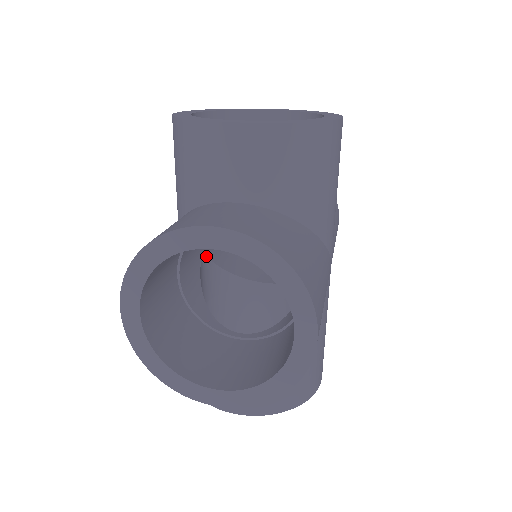
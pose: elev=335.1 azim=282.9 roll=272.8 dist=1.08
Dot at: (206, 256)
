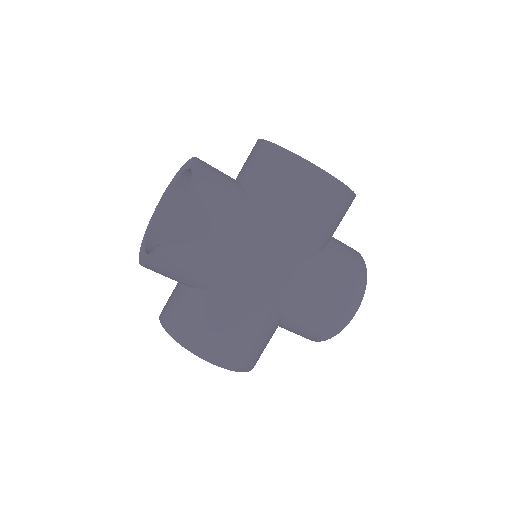
Dot at: occluded
